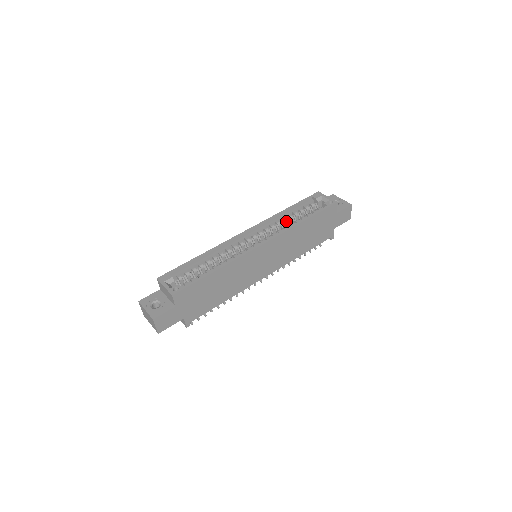
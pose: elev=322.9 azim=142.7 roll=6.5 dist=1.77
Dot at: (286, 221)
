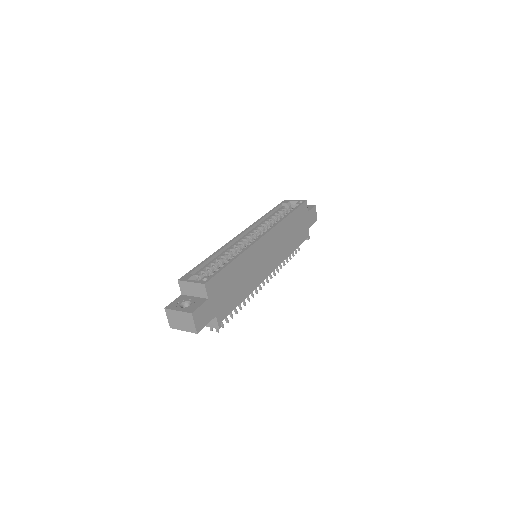
Dot at: (271, 222)
